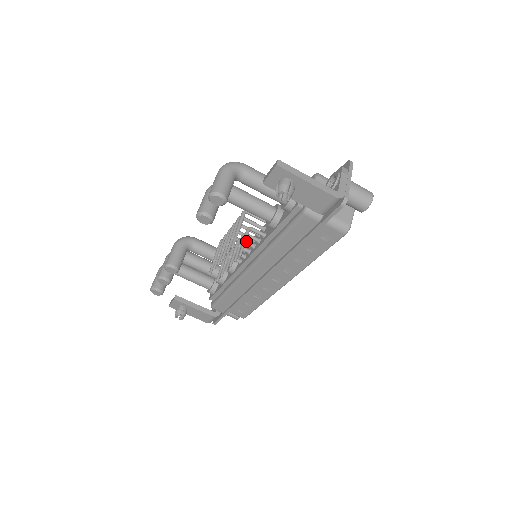
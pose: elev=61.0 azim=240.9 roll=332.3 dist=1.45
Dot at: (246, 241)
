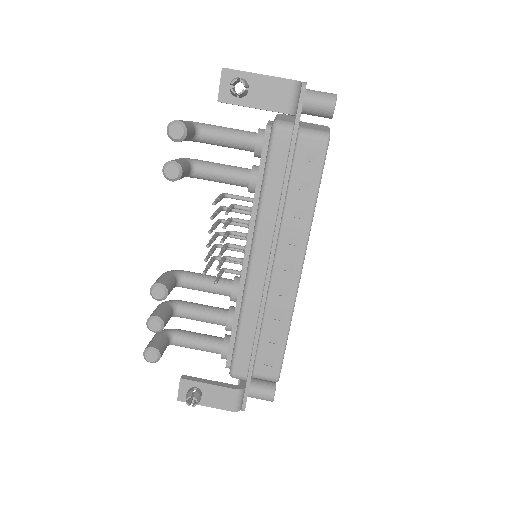
Dot at: (231, 209)
